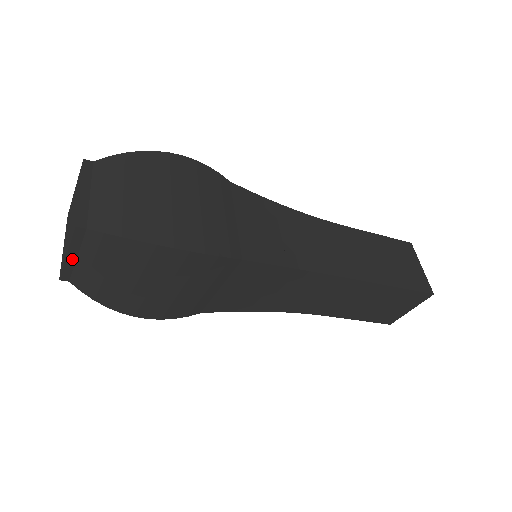
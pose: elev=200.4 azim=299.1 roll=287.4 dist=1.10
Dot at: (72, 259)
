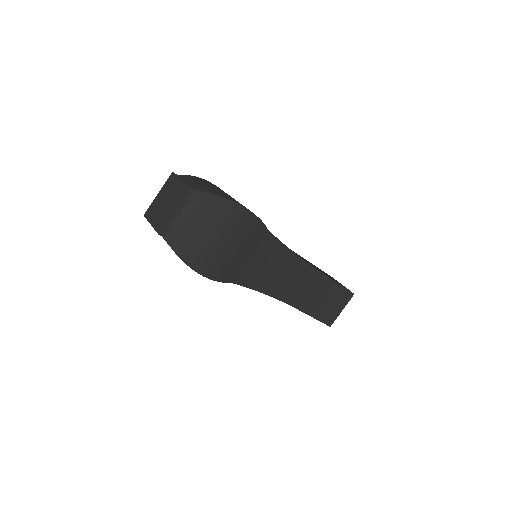
Dot at: (176, 215)
